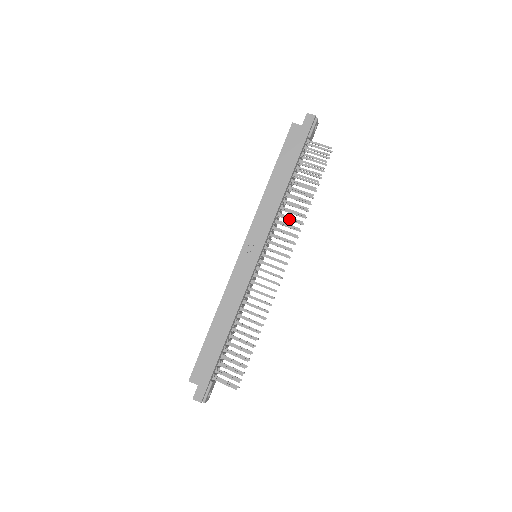
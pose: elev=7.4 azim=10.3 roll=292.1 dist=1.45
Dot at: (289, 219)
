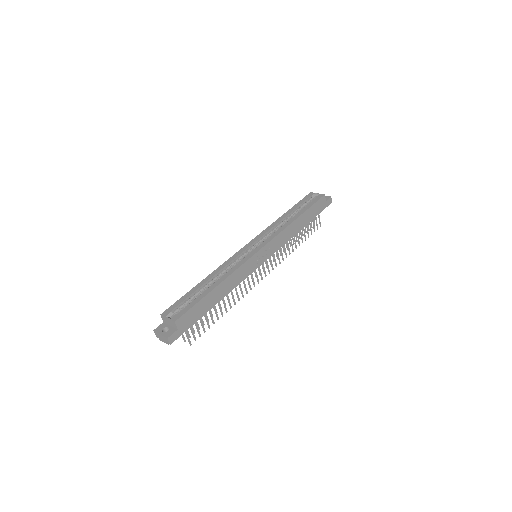
Dot at: occluded
